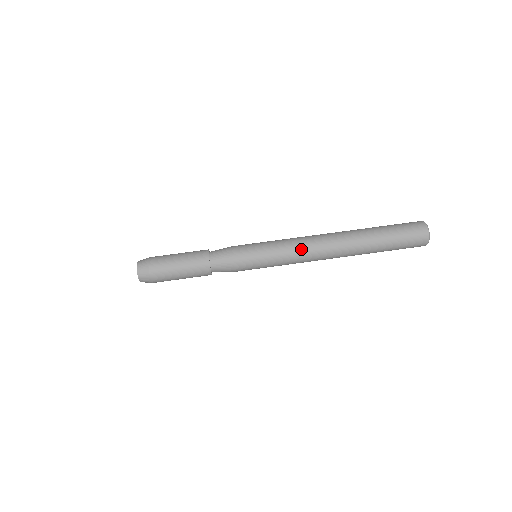
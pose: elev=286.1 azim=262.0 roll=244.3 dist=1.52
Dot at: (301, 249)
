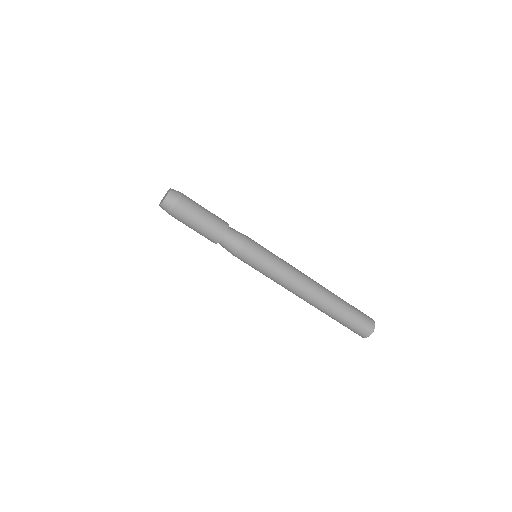
Dot at: (283, 286)
